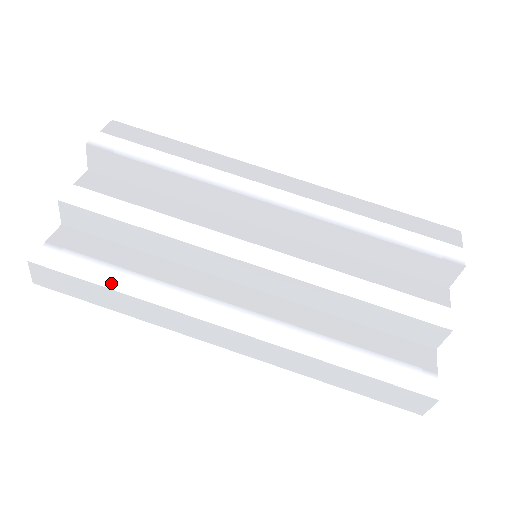
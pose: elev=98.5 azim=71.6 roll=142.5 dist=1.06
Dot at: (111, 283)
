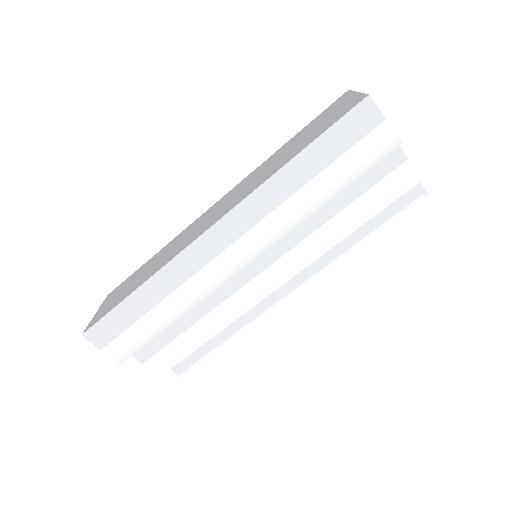
Dot at: (232, 354)
